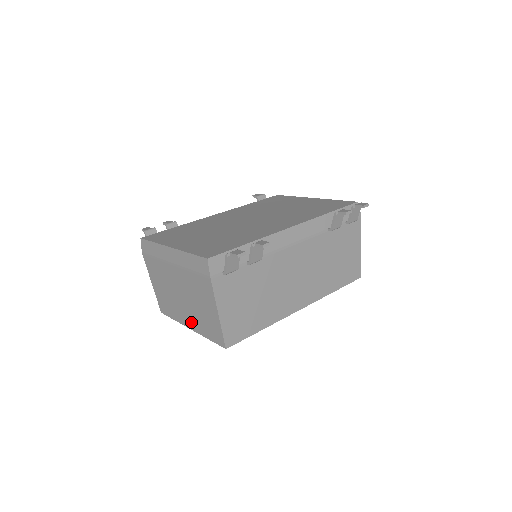
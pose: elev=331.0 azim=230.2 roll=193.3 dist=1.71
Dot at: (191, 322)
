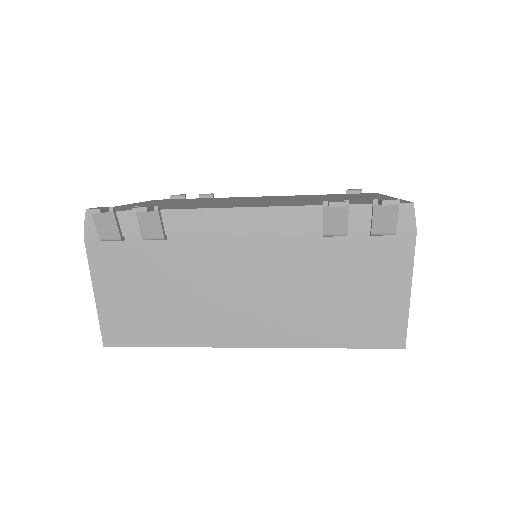
Dot at: occluded
